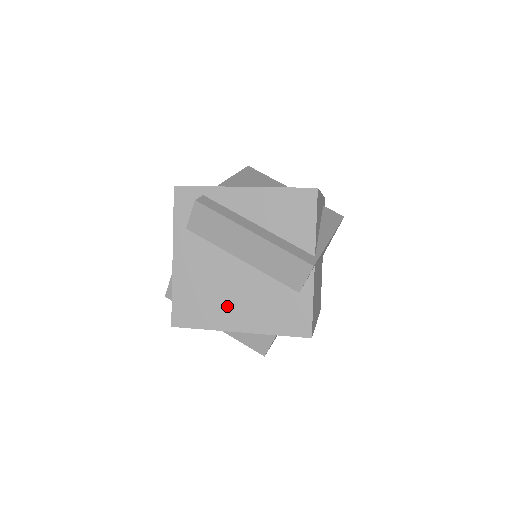
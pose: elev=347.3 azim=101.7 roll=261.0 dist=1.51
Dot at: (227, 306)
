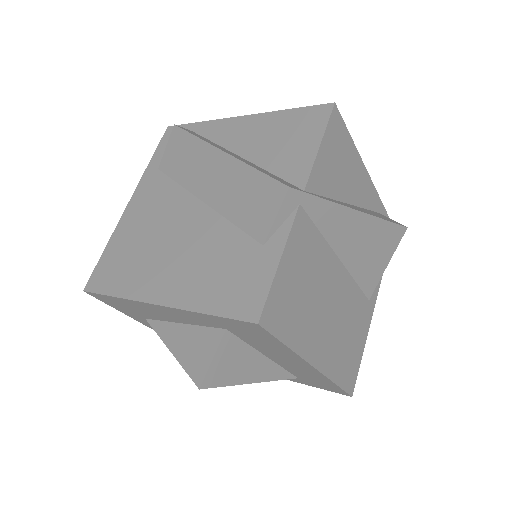
Dot at: (158, 264)
